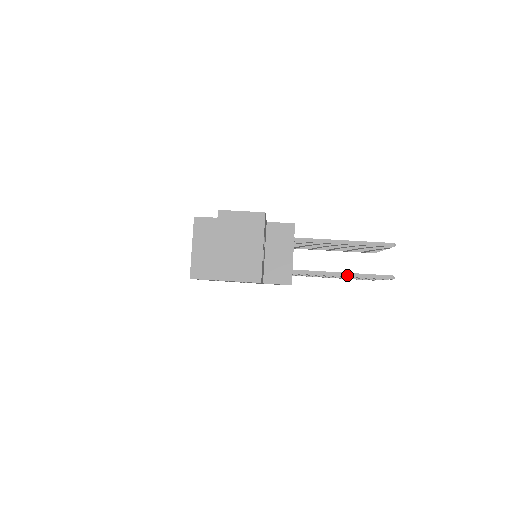
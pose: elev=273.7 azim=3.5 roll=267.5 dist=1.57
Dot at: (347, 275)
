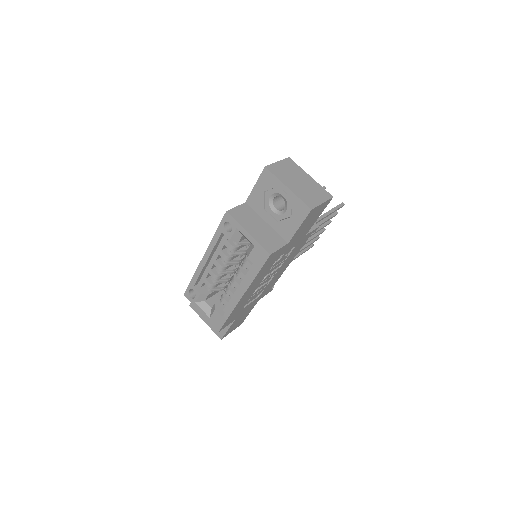
Dot at: (327, 214)
